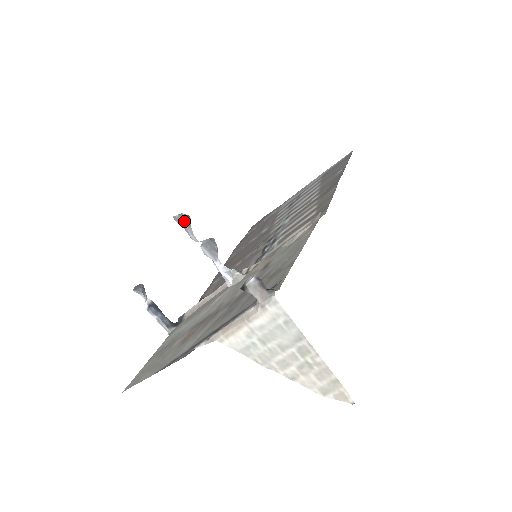
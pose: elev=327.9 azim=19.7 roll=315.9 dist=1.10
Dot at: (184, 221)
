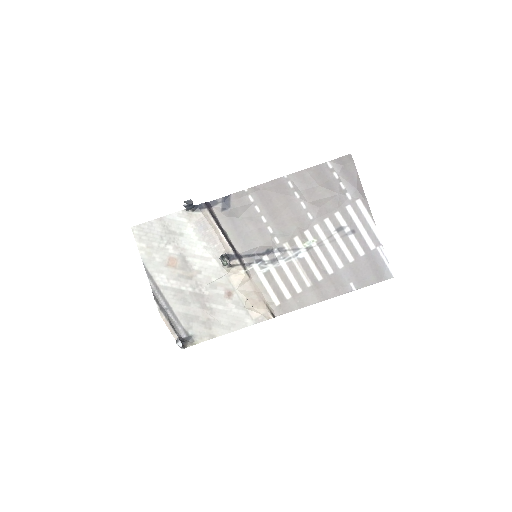
Dot at: (223, 262)
